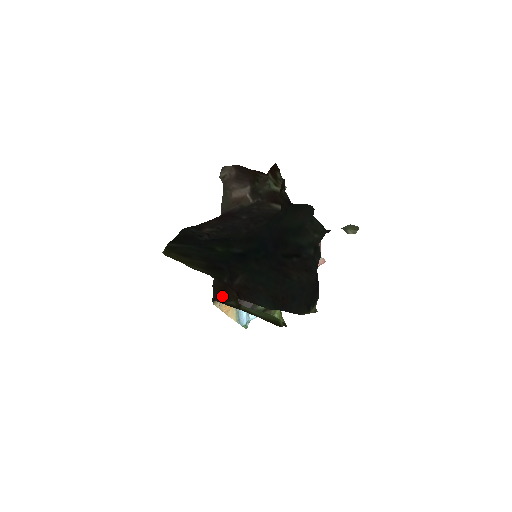
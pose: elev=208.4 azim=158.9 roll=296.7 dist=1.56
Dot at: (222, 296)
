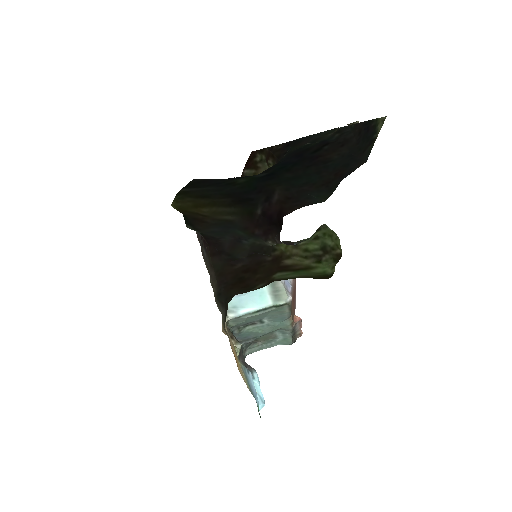
Dot at: (241, 289)
